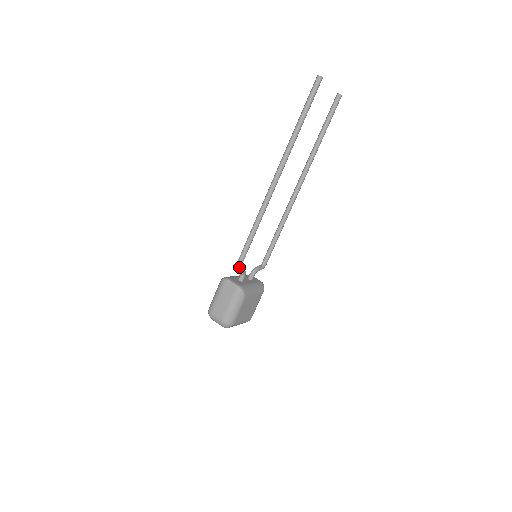
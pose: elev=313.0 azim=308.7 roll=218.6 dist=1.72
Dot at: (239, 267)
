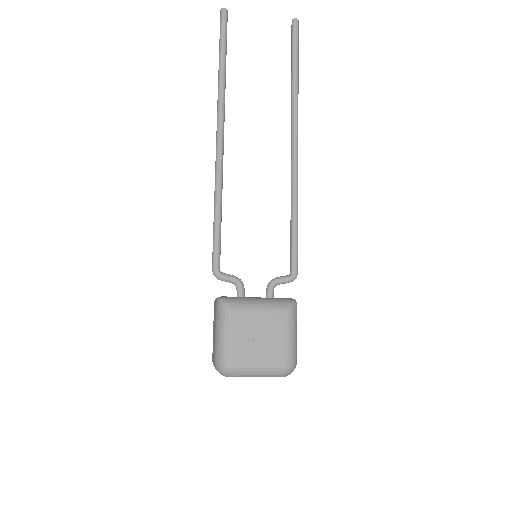
Dot at: (214, 270)
